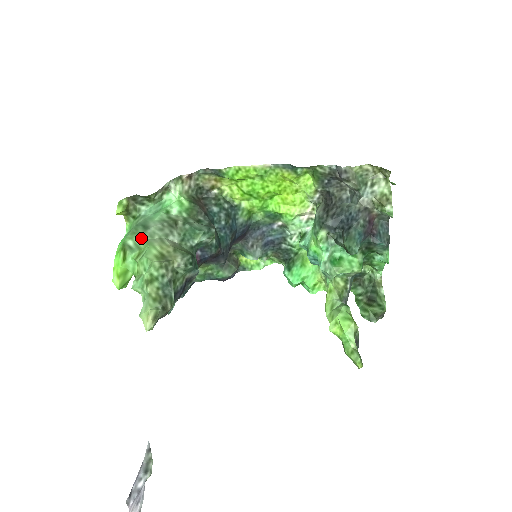
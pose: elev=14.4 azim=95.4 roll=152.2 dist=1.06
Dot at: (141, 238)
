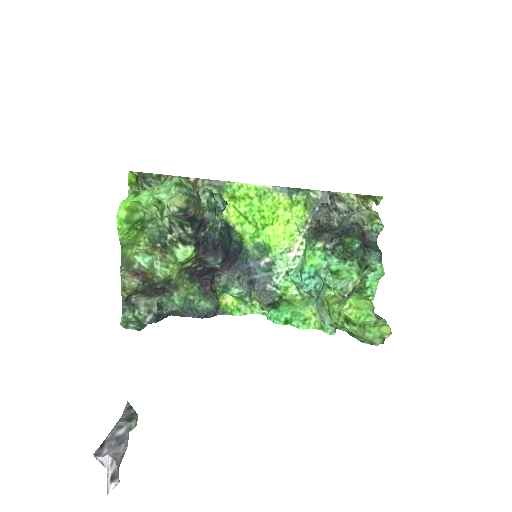
Dot at: occluded
